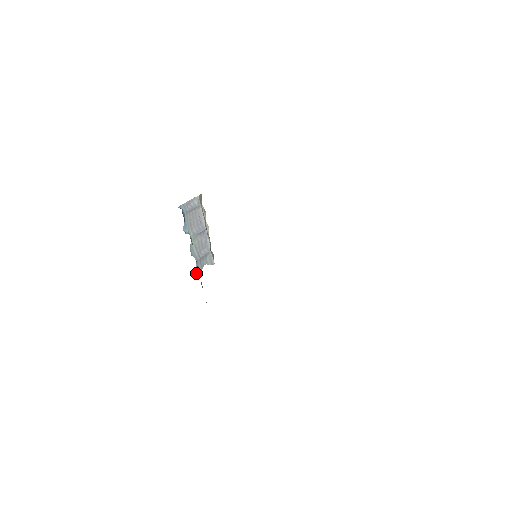
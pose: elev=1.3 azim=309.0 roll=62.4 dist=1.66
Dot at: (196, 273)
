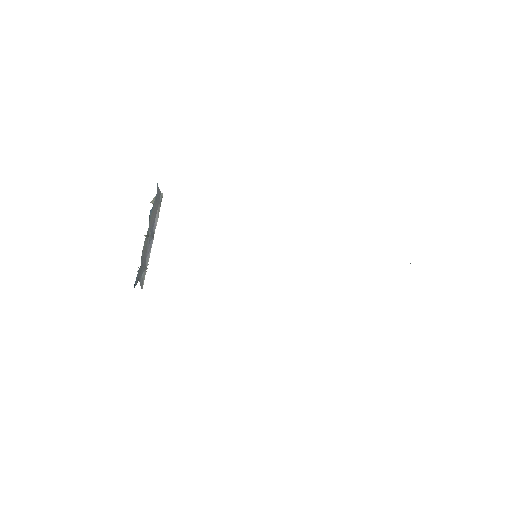
Dot at: (135, 281)
